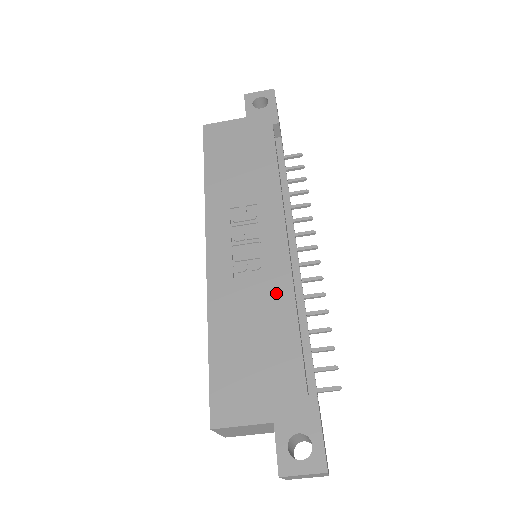
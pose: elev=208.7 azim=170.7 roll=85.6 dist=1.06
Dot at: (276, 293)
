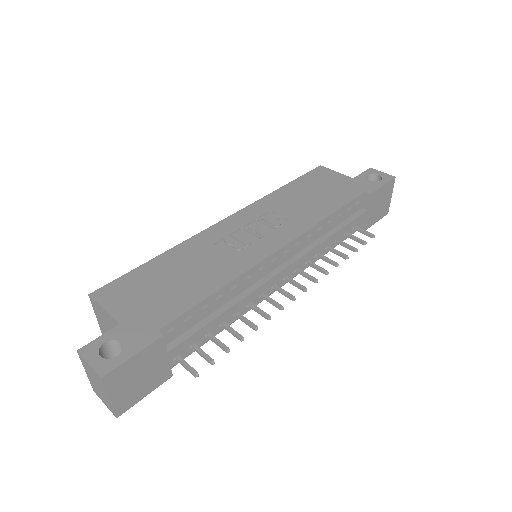
Dot at: (227, 268)
